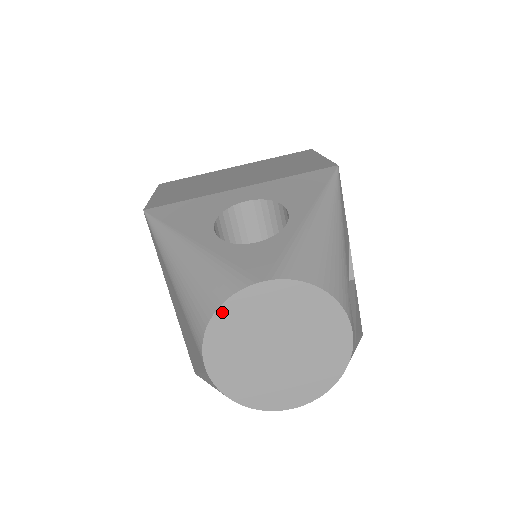
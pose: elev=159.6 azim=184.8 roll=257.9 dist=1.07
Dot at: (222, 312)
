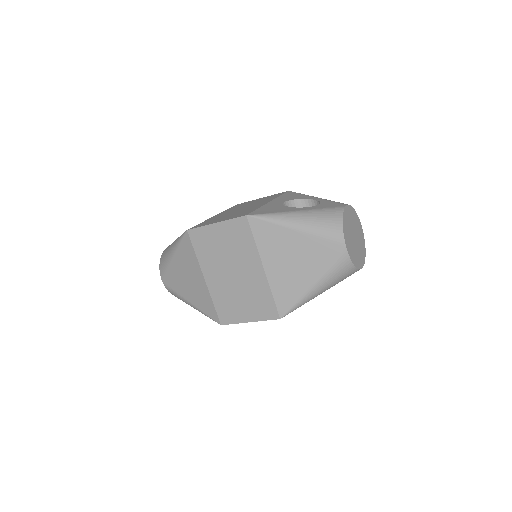
Dot at: (343, 220)
